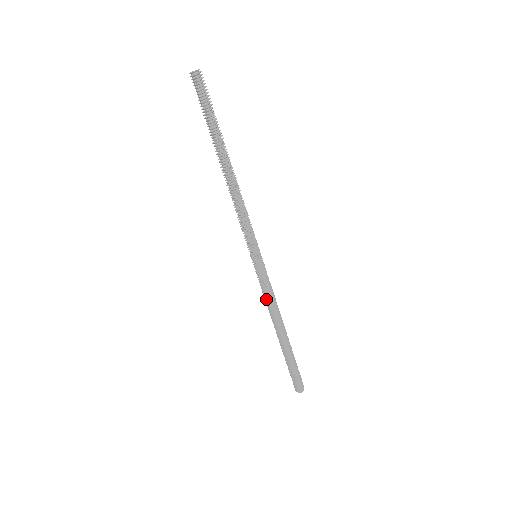
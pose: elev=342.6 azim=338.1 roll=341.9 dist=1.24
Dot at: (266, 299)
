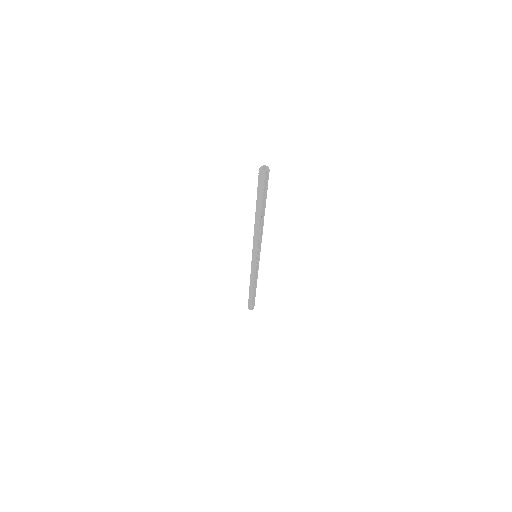
Dot at: (252, 274)
